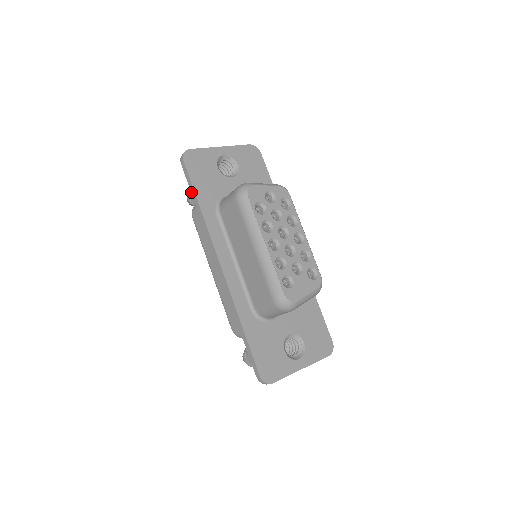
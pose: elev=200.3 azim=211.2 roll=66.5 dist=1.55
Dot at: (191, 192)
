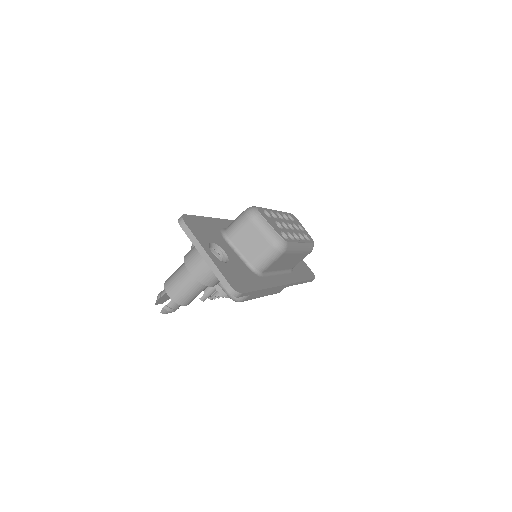
Dot at: occluded
